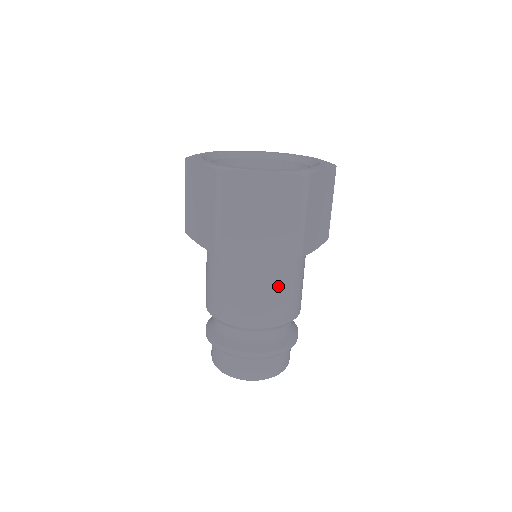
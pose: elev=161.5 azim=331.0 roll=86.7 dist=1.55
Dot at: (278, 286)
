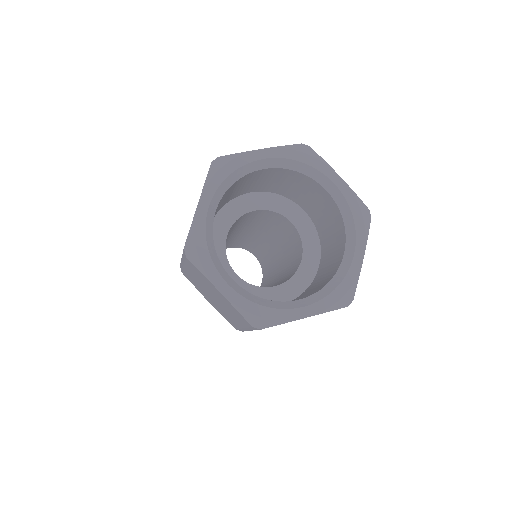
Dot at: occluded
